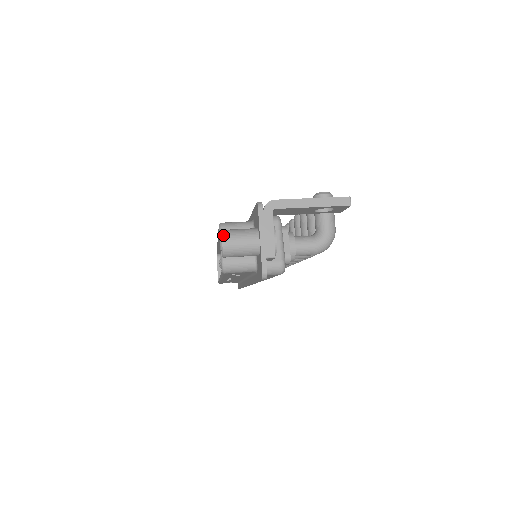
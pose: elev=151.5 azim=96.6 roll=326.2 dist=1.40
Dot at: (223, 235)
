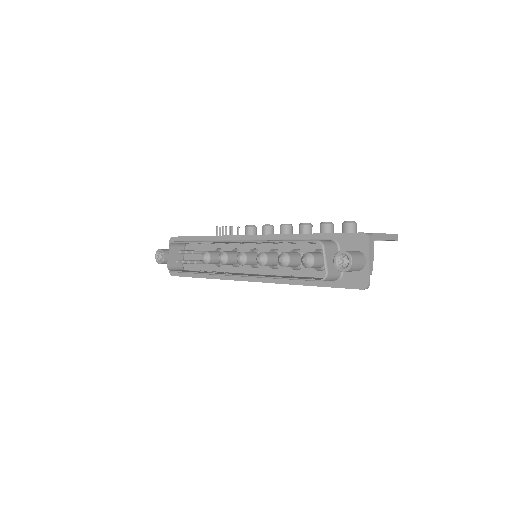
Dot at: (352, 256)
